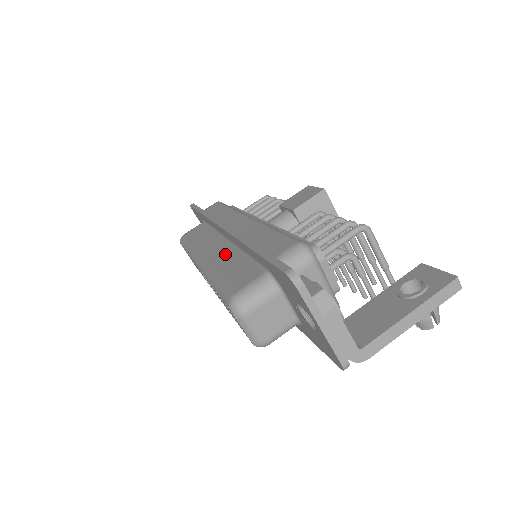
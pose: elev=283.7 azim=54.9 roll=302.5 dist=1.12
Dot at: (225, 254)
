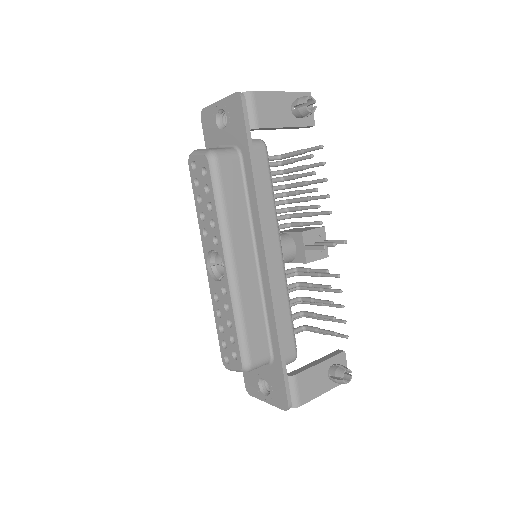
Dot at: occluded
